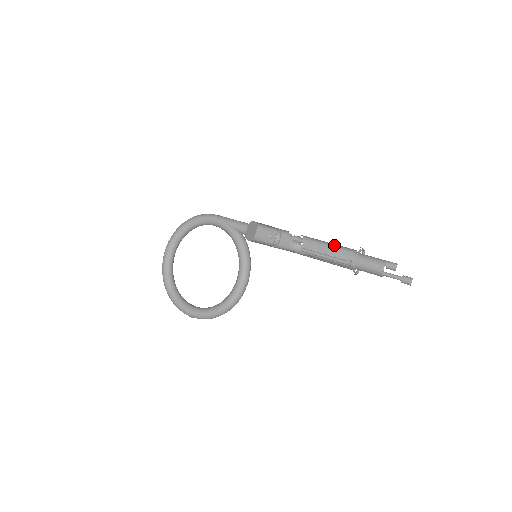
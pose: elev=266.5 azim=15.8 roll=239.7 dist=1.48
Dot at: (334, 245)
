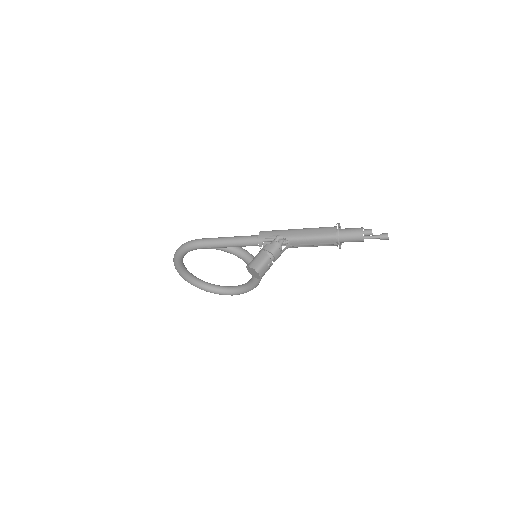
Dot at: (316, 237)
